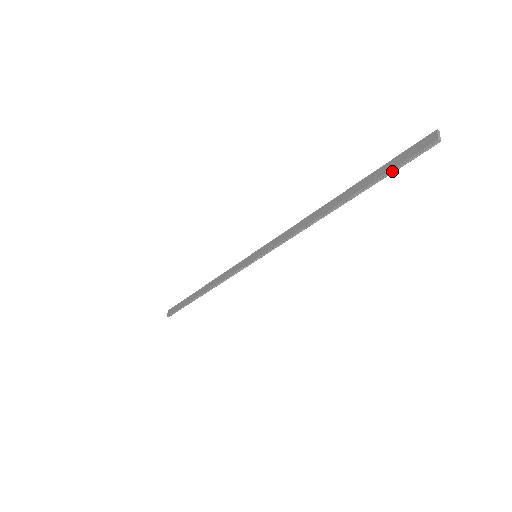
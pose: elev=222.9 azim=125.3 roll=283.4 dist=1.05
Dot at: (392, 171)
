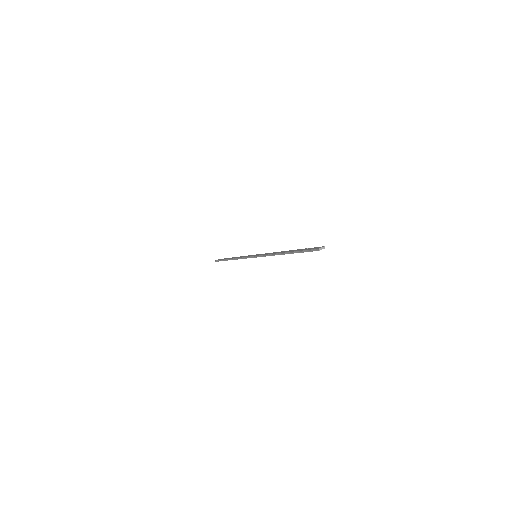
Dot at: (304, 251)
